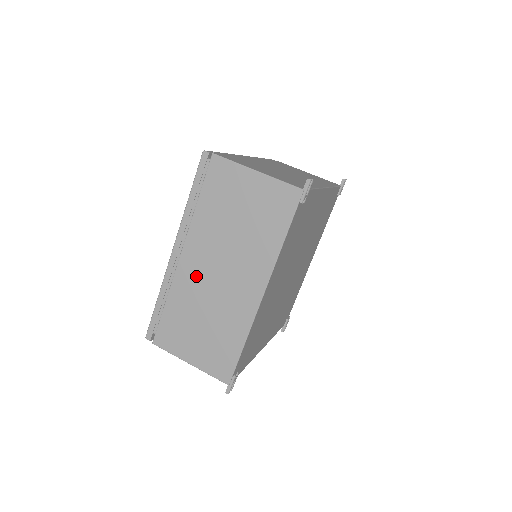
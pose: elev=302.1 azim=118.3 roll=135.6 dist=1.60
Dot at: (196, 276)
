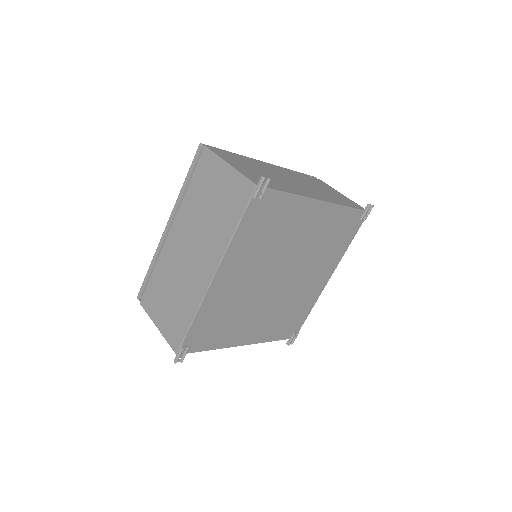
Dot at: (175, 251)
